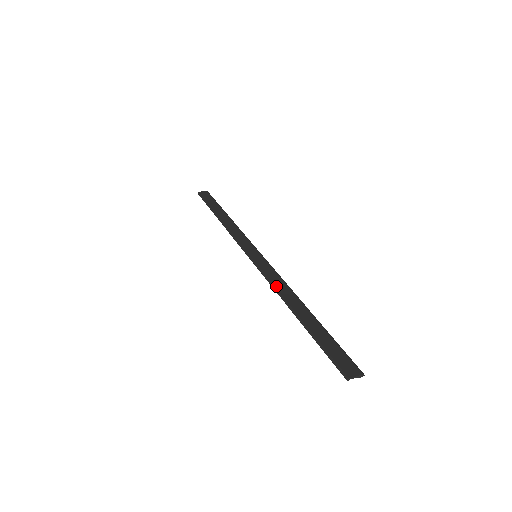
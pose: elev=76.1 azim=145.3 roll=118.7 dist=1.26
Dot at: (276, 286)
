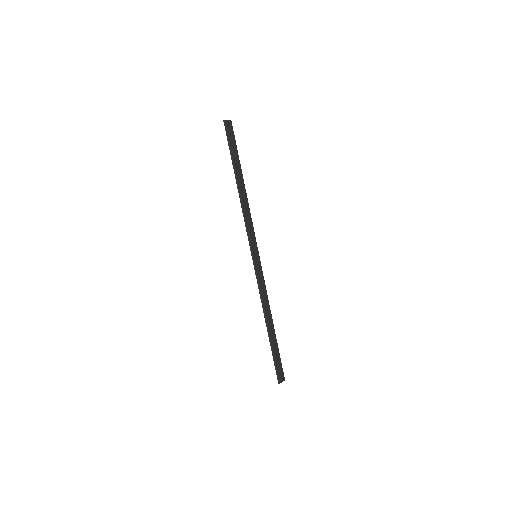
Dot at: (263, 299)
